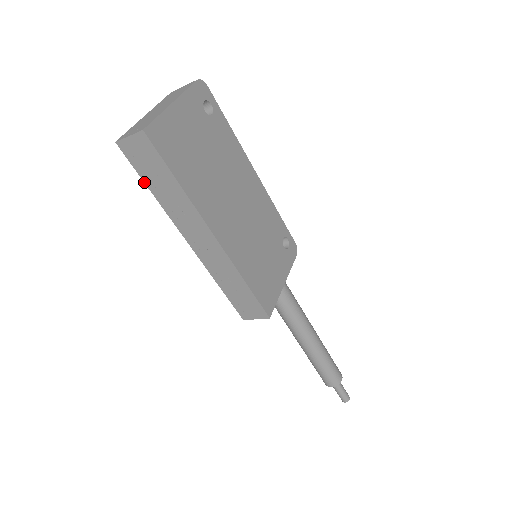
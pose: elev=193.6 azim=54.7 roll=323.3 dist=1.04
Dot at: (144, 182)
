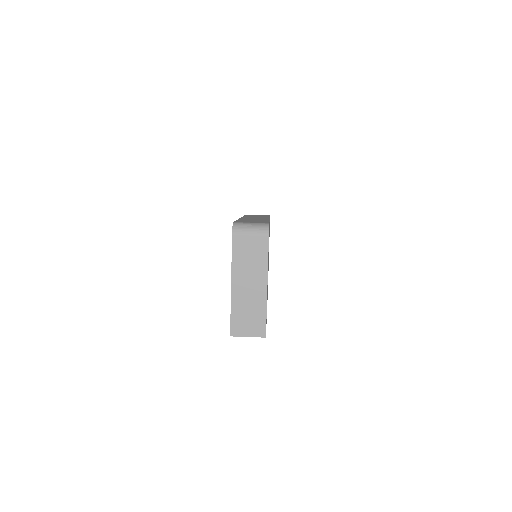
Dot at: occluded
